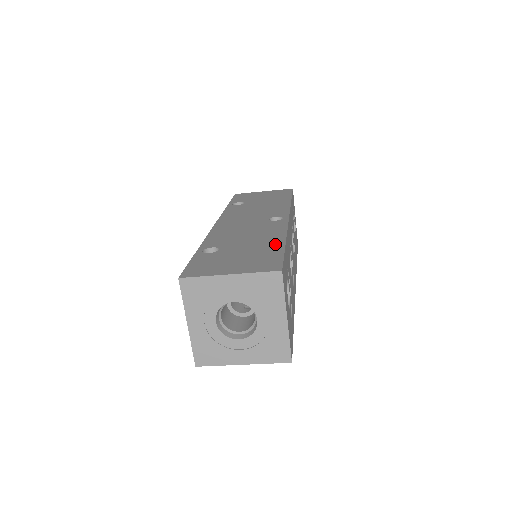
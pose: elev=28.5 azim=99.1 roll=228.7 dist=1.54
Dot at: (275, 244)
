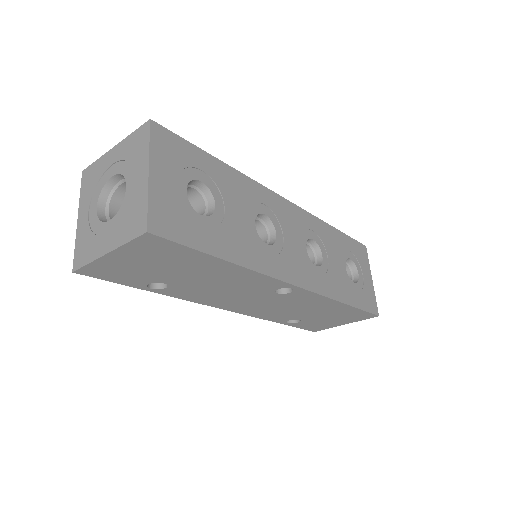
Dot at: occluded
